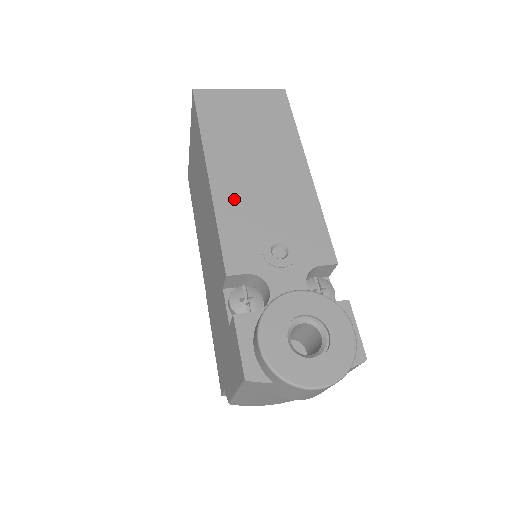
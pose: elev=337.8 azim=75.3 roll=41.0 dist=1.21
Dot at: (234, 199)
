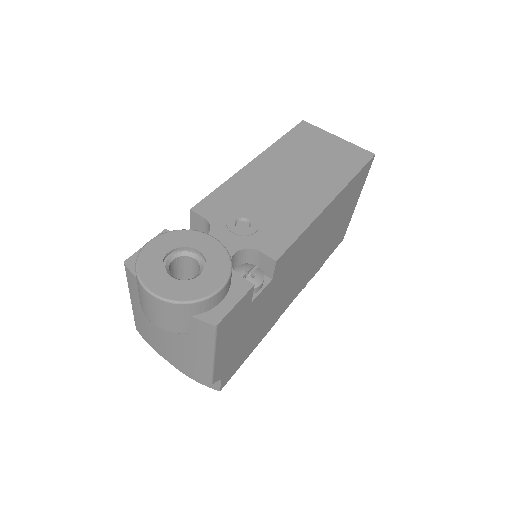
Dot at: (252, 181)
